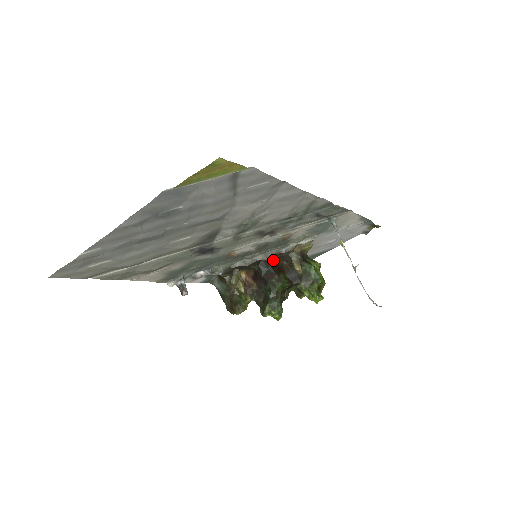
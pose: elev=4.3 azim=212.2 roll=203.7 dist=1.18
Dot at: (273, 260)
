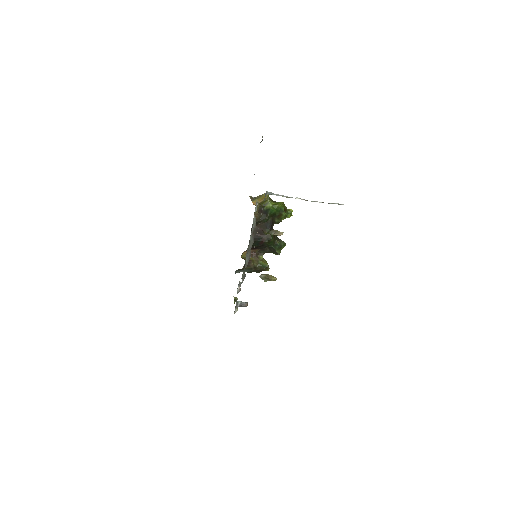
Dot at: occluded
